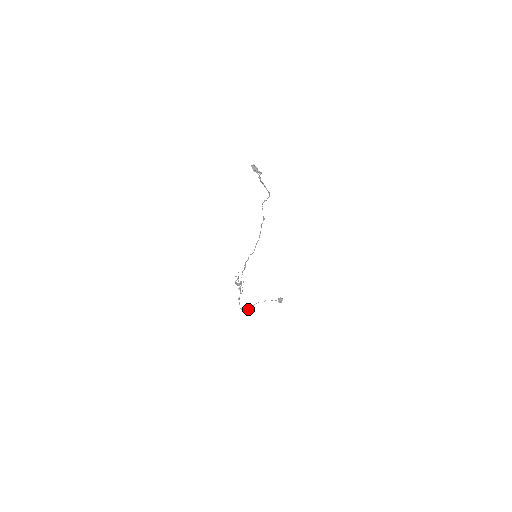
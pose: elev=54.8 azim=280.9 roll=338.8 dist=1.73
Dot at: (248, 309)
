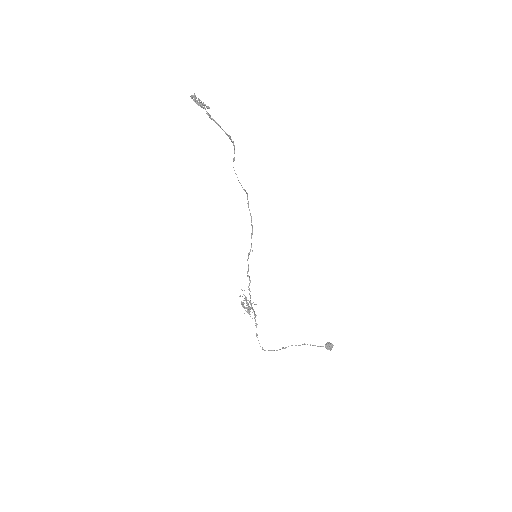
Dot at: (274, 350)
